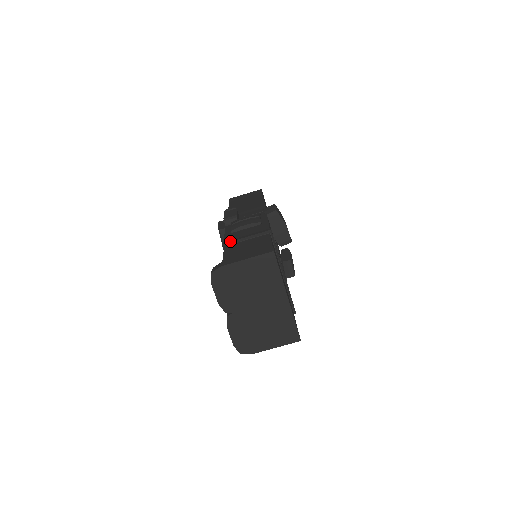
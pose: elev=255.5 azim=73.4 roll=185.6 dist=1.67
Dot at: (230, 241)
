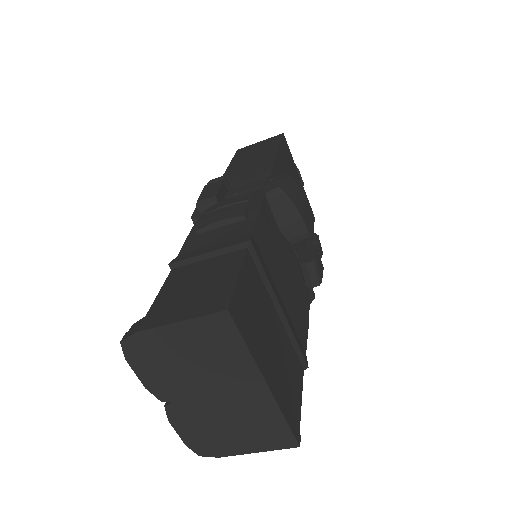
Dot at: (182, 259)
